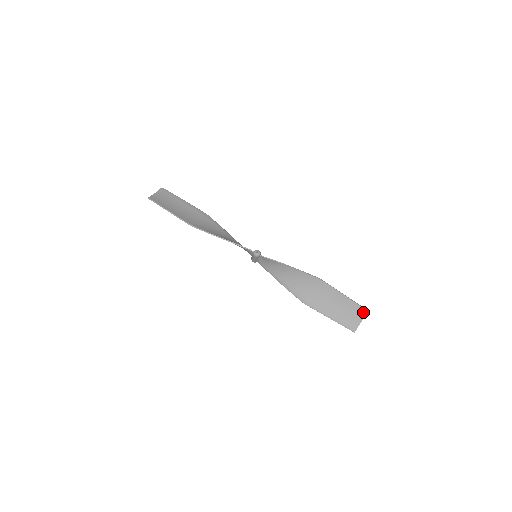
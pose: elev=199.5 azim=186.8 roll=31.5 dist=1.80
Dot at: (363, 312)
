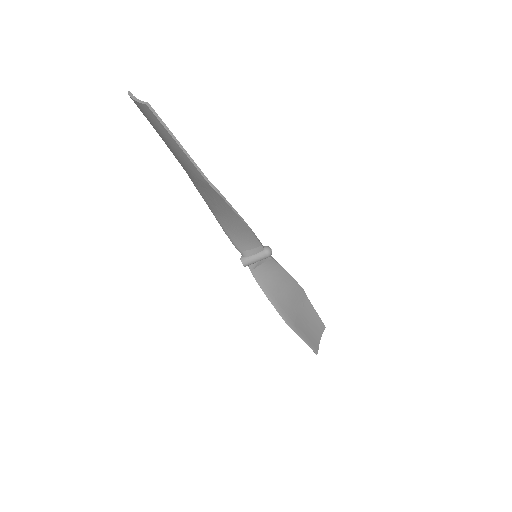
Dot at: (322, 329)
